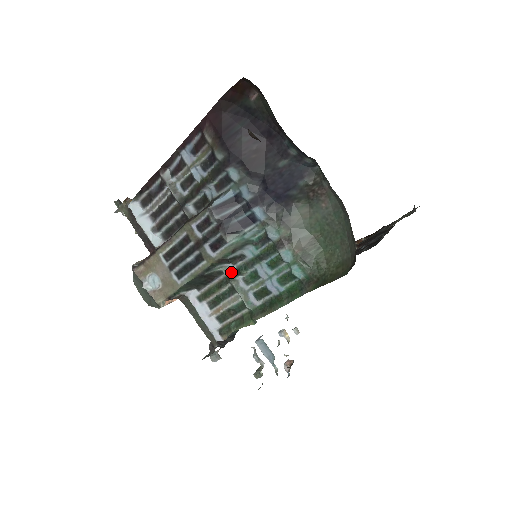
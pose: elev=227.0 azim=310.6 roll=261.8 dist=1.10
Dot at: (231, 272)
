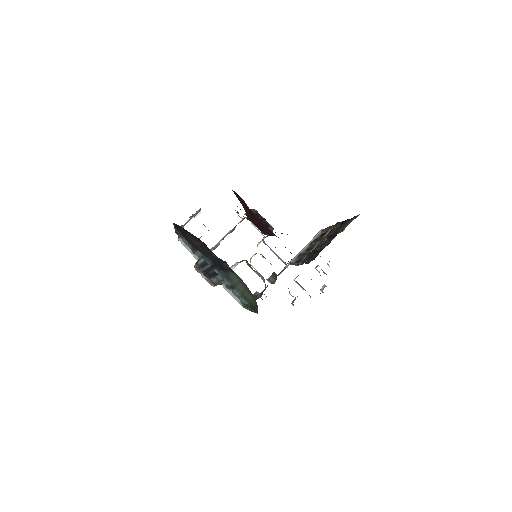
Dot at: (227, 285)
